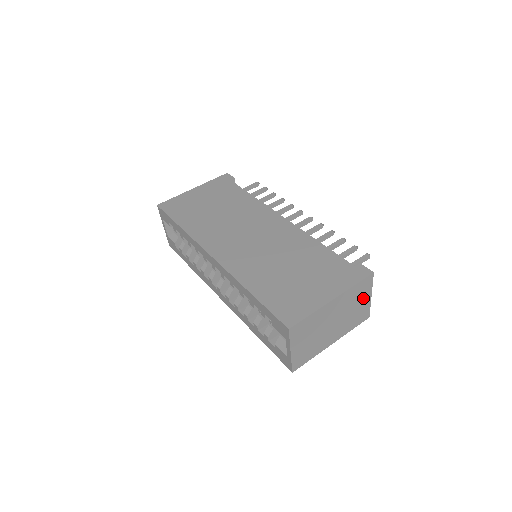
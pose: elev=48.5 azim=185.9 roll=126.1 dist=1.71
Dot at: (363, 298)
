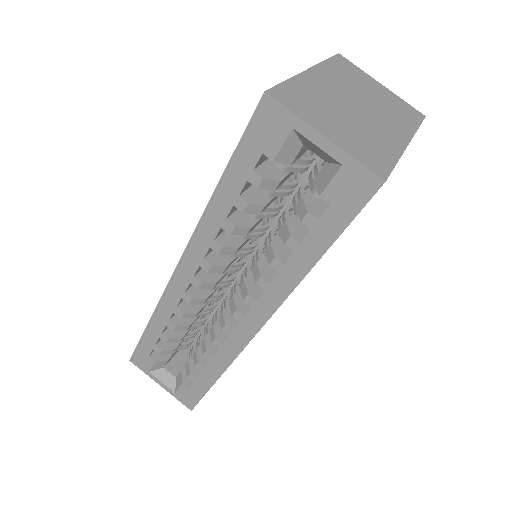
Dot at: (369, 84)
